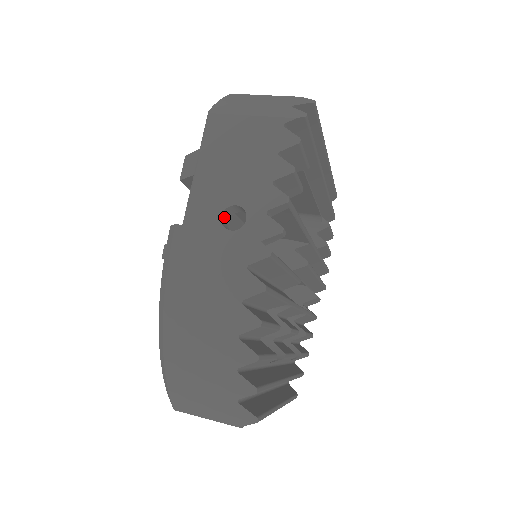
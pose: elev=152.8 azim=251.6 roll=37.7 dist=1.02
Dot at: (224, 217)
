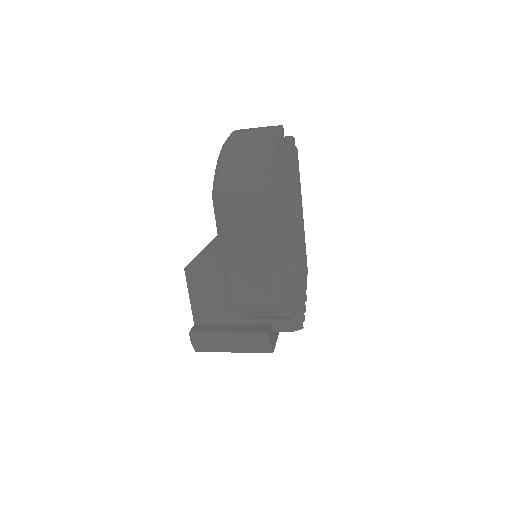
Dot at: occluded
